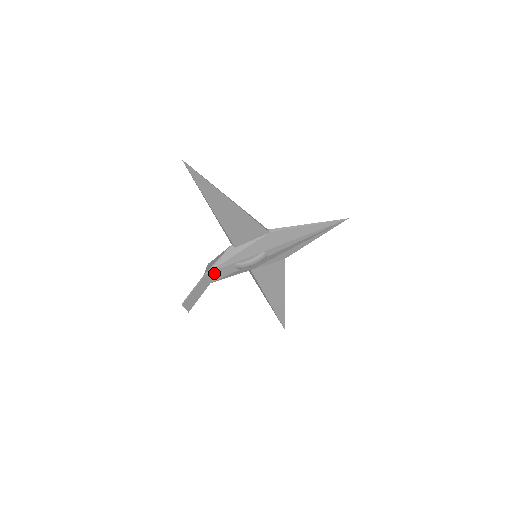
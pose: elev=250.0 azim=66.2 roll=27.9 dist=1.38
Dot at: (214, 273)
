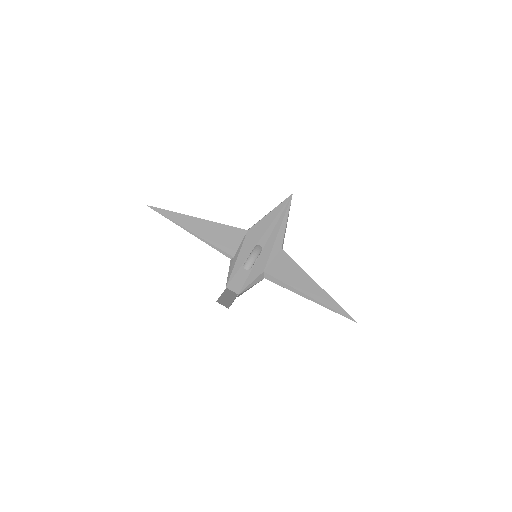
Dot at: (233, 283)
